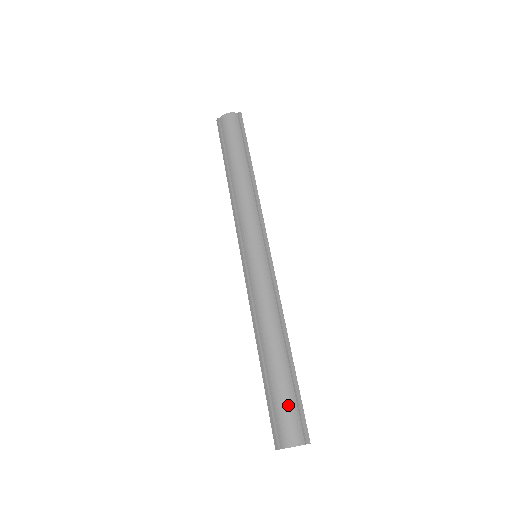
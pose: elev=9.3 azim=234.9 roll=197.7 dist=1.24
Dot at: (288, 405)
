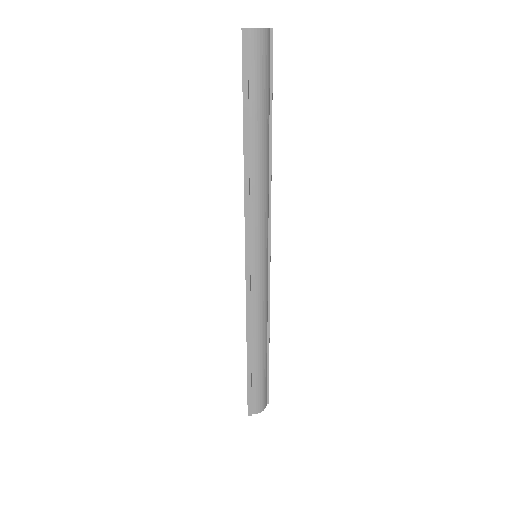
Dot at: (265, 386)
